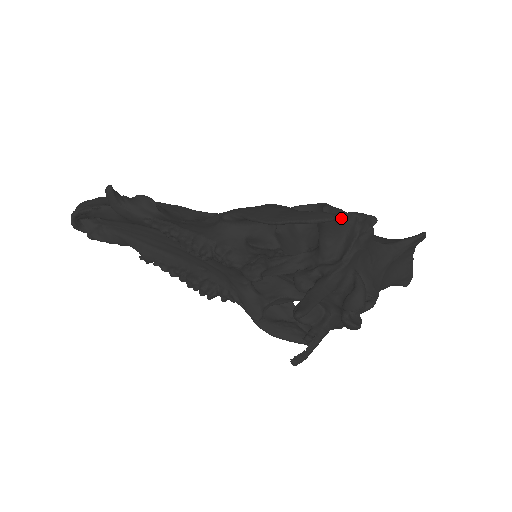
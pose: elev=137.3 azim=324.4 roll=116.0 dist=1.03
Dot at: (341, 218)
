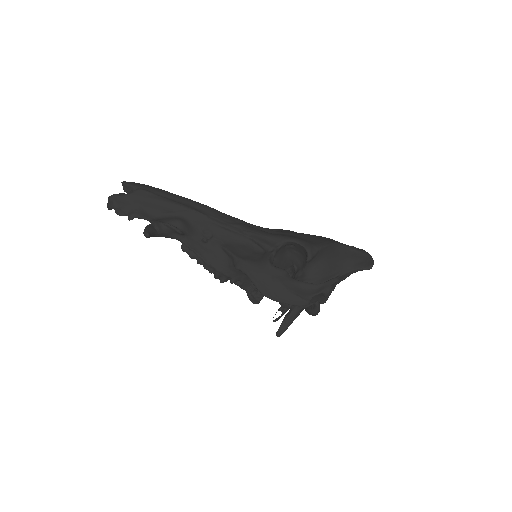
Dot at: occluded
